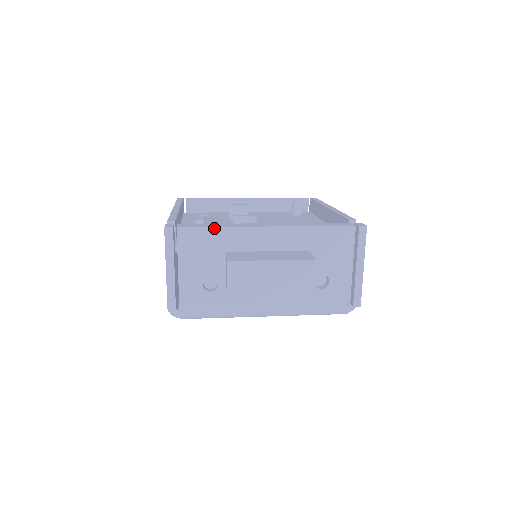
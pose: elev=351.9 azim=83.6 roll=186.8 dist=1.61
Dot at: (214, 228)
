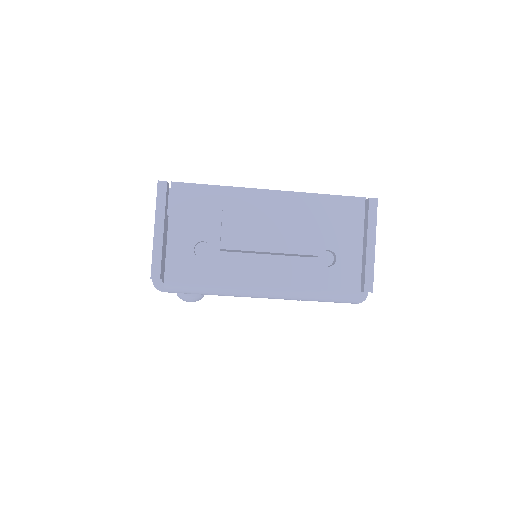
Dot at: (211, 186)
